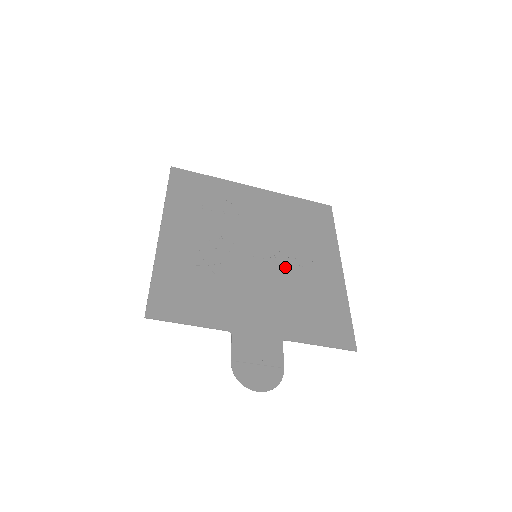
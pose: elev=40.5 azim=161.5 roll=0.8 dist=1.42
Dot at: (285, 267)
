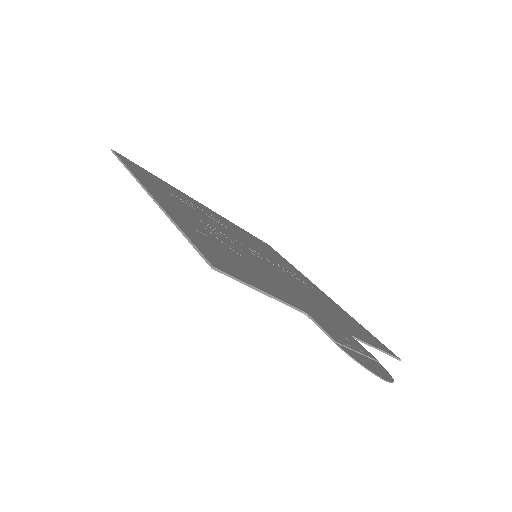
Dot at: (287, 274)
